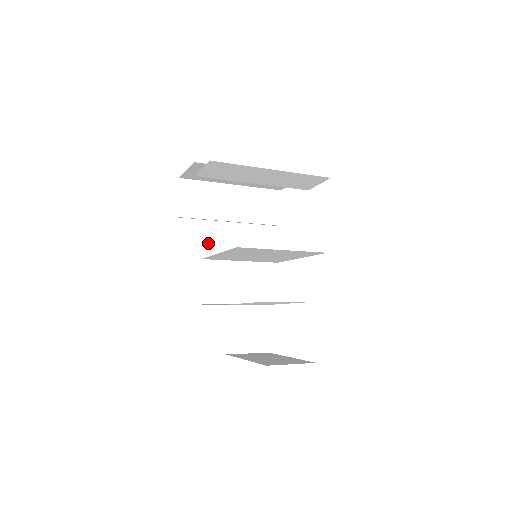
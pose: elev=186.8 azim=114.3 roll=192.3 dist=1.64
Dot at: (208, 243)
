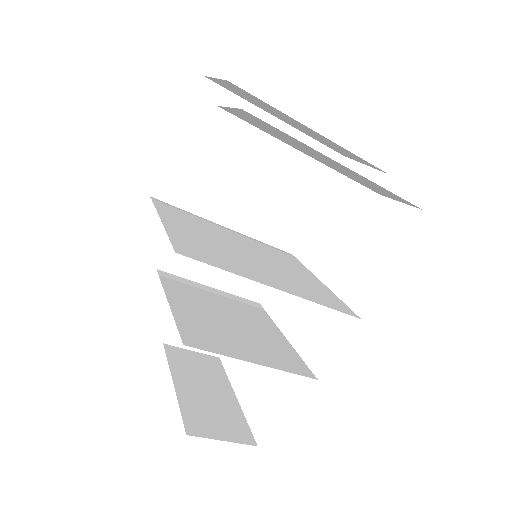
Dot at: (206, 190)
